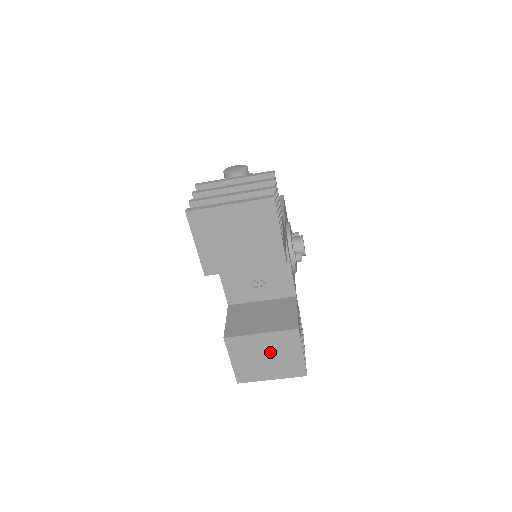
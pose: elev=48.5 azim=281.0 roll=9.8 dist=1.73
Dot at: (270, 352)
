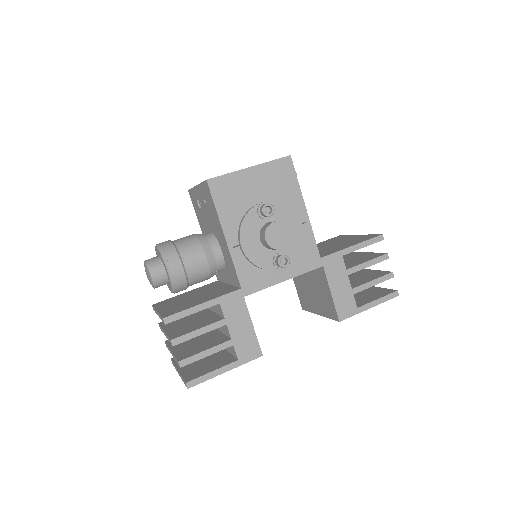
Dot at: occluded
